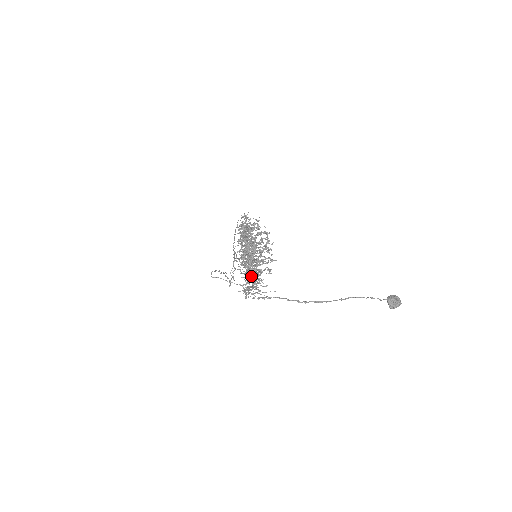
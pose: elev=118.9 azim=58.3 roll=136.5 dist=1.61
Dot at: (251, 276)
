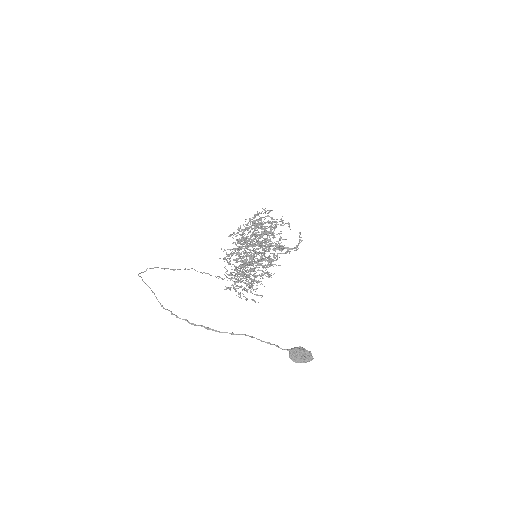
Dot at: occluded
